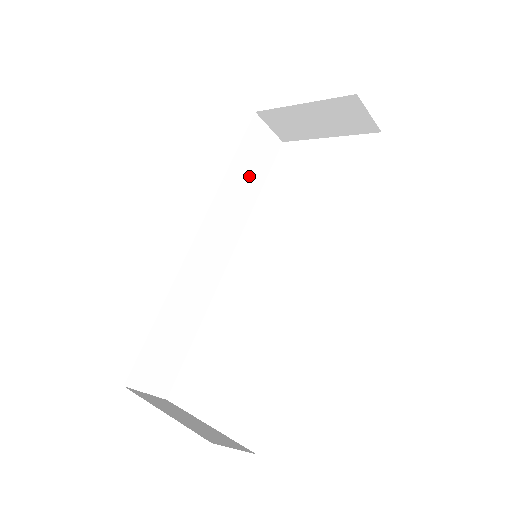
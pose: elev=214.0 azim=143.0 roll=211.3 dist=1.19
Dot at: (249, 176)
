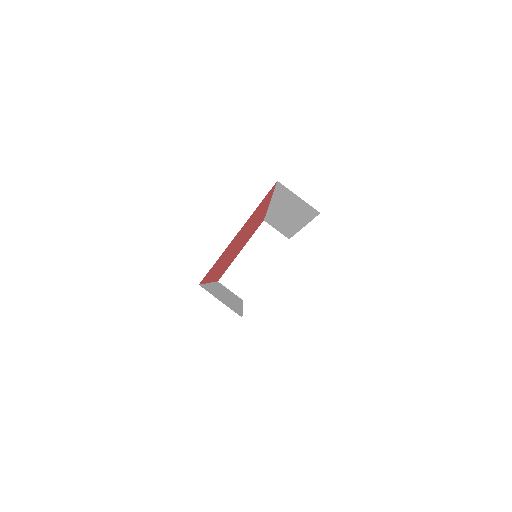
Dot at: occluded
